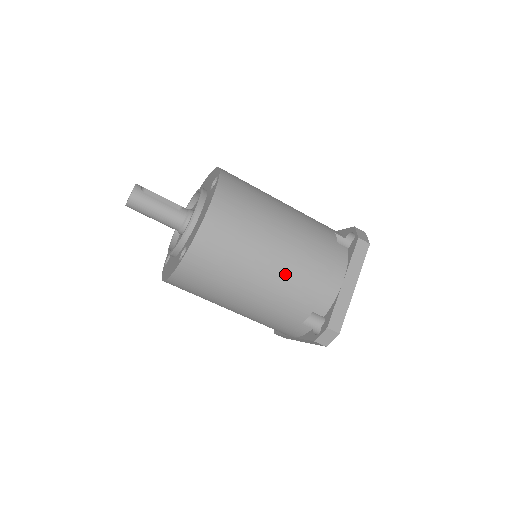
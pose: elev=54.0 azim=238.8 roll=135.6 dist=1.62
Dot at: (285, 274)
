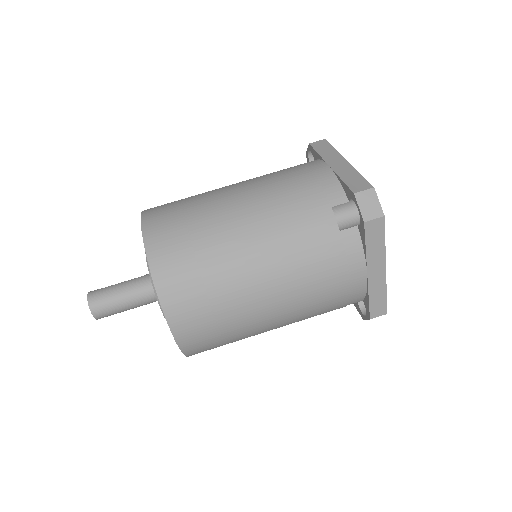
Dot at: (263, 201)
